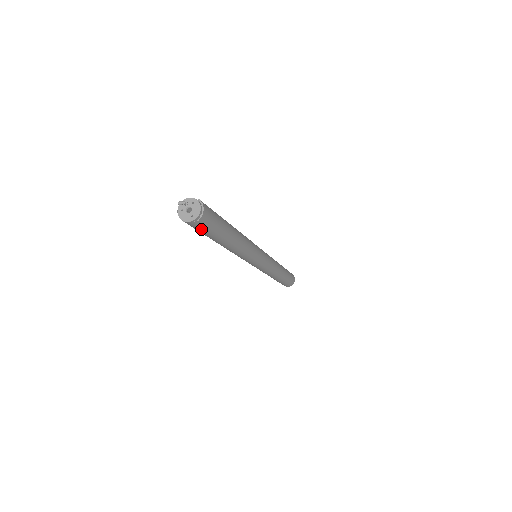
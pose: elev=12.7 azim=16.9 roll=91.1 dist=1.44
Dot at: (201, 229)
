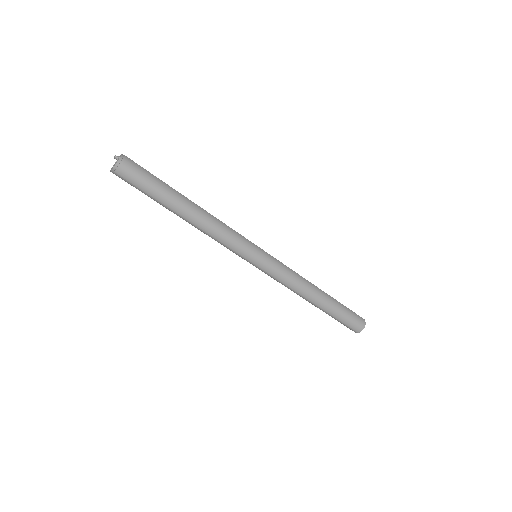
Dot at: (131, 184)
